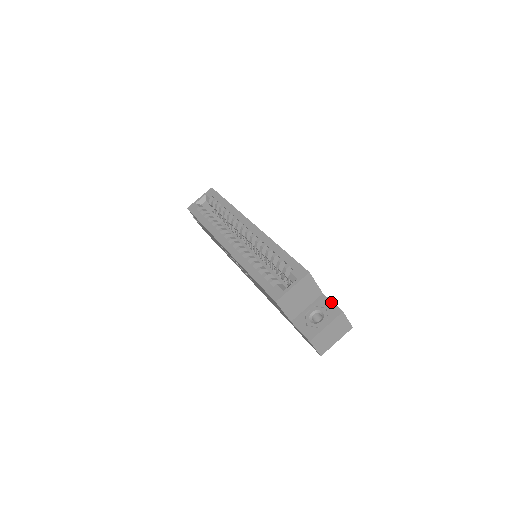
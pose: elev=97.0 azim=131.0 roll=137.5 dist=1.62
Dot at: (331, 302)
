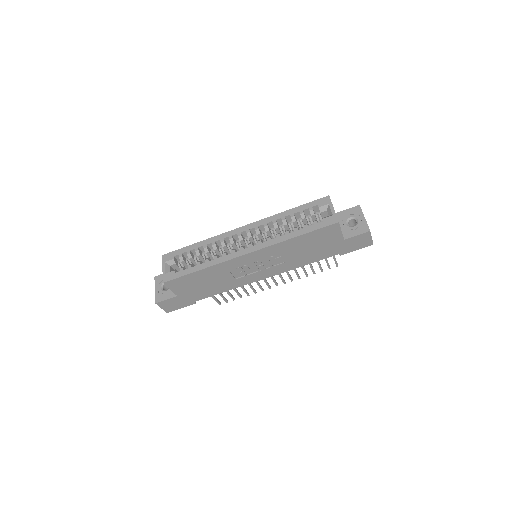
Dot at: (347, 210)
